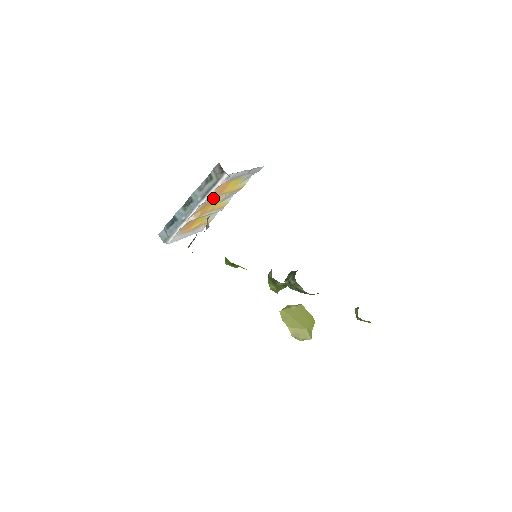
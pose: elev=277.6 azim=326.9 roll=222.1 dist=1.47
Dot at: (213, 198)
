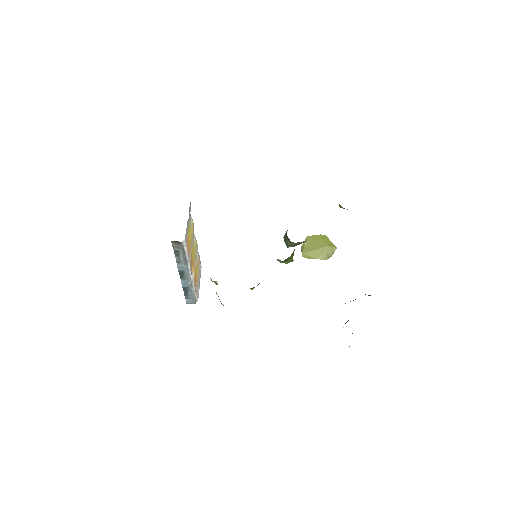
Dot at: (190, 255)
